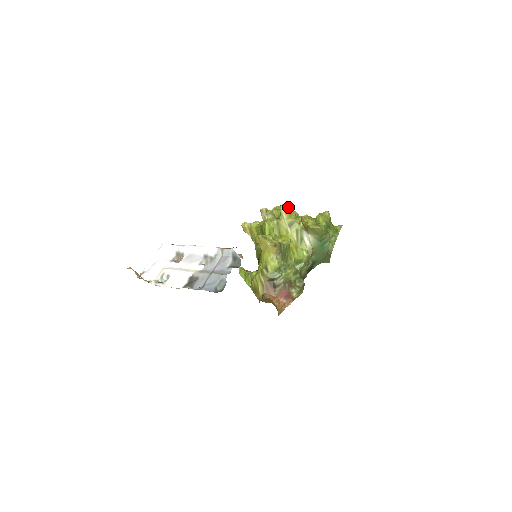
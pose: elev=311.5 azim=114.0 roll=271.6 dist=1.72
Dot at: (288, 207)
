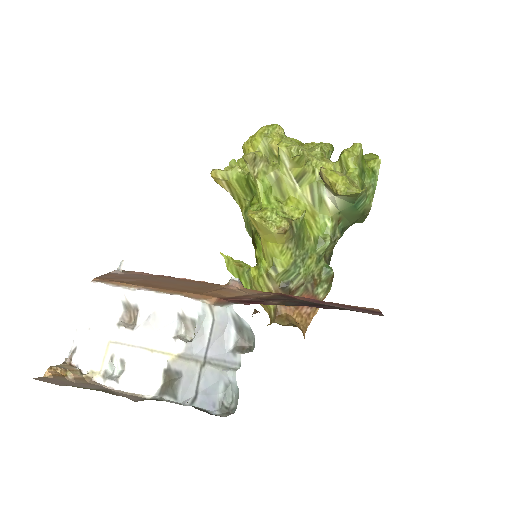
Dot at: (293, 151)
